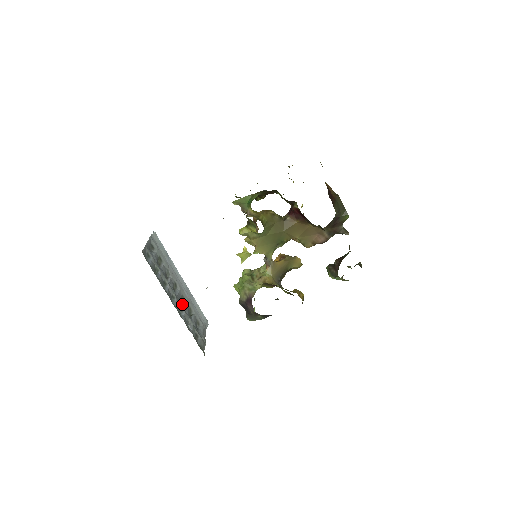
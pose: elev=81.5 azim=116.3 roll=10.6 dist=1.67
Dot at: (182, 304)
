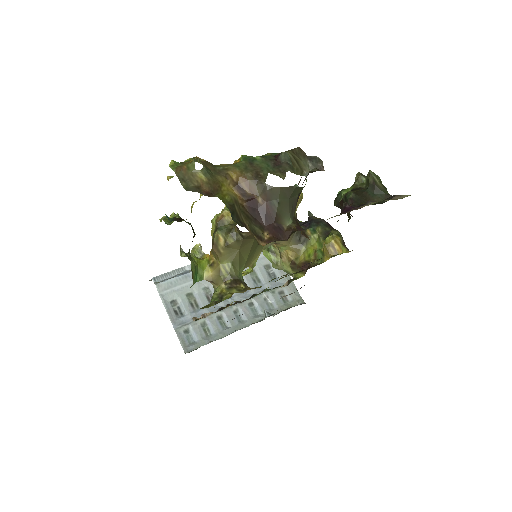
Dot at: occluded
